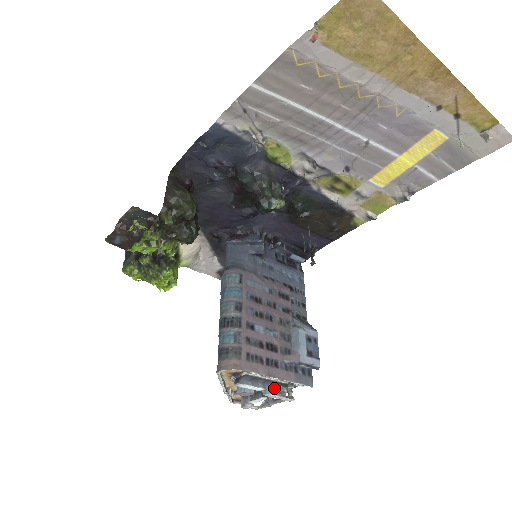
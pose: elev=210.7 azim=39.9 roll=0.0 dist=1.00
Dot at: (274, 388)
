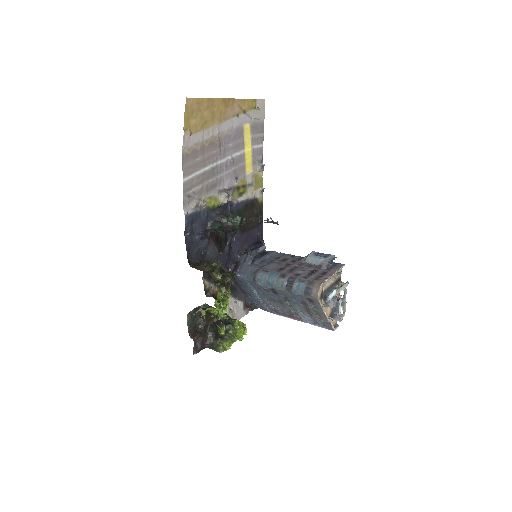
Dot at: occluded
